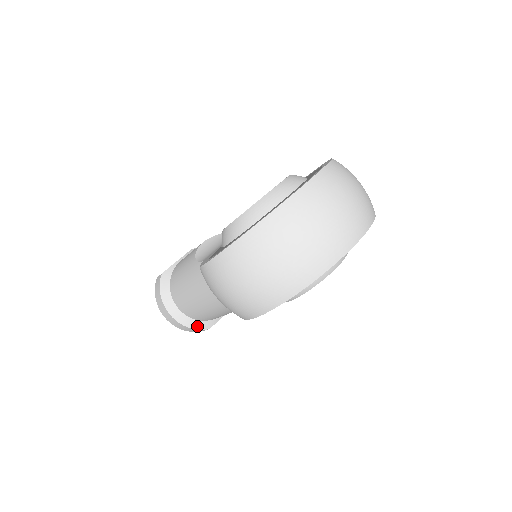
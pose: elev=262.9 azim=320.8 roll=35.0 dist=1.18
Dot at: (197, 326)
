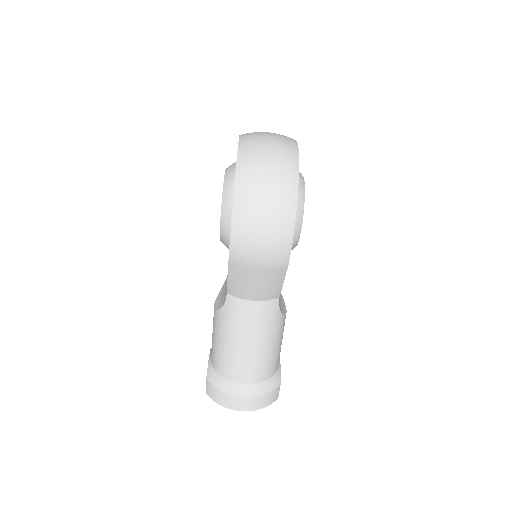
Dot at: (270, 387)
